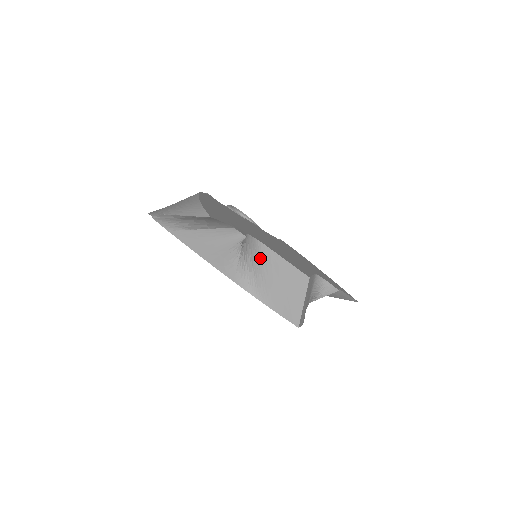
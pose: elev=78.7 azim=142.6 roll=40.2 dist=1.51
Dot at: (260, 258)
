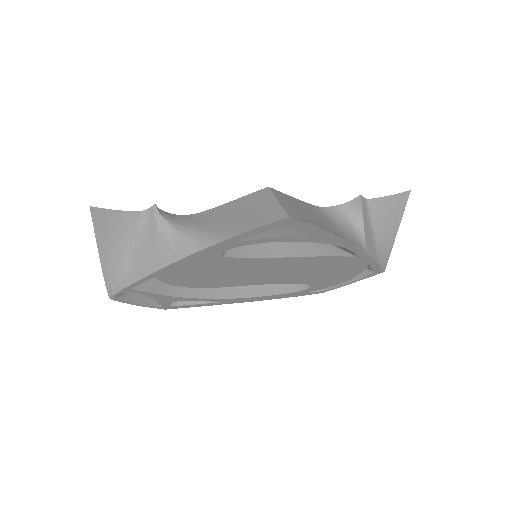
Dot at: (205, 220)
